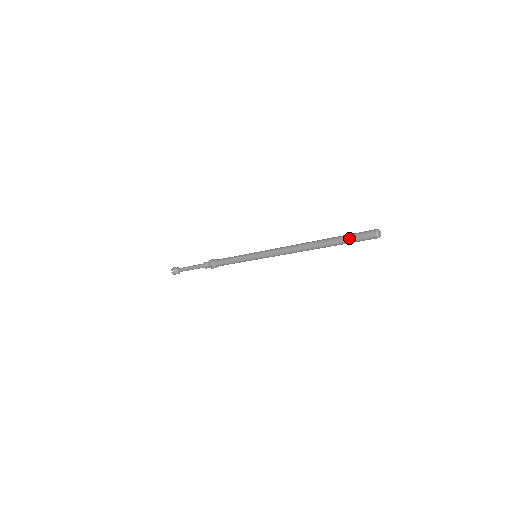
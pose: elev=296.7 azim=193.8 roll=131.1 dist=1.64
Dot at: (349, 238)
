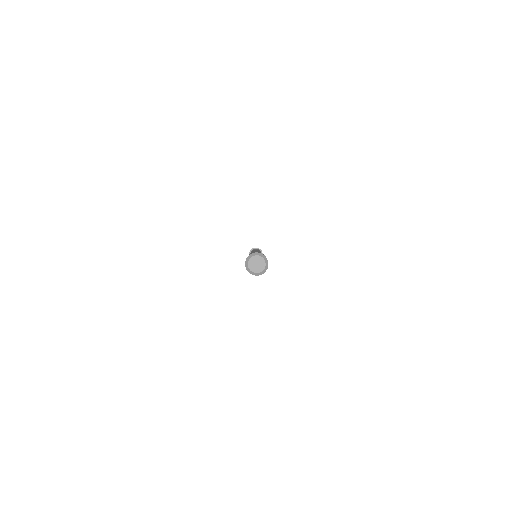
Dot at: occluded
